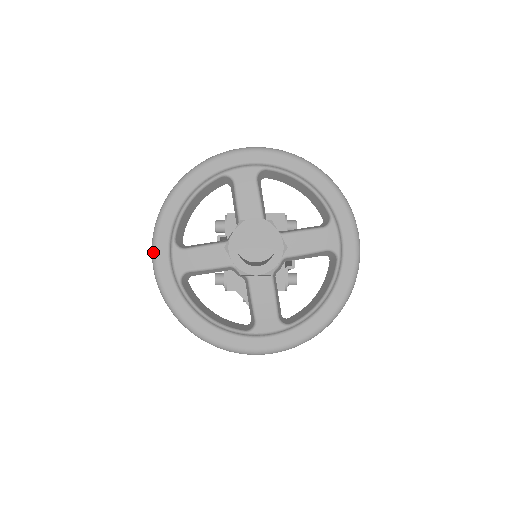
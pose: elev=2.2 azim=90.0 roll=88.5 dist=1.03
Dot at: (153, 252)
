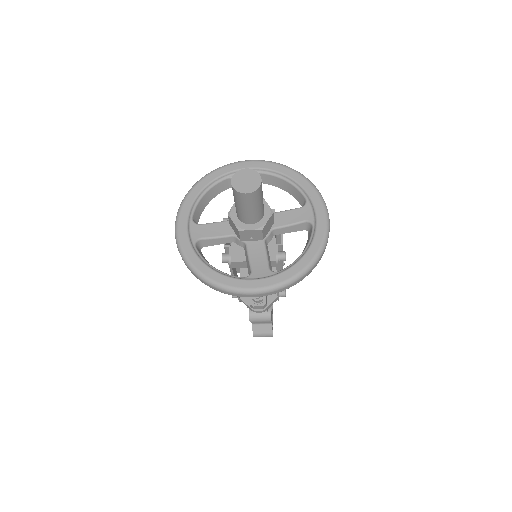
Dot at: (176, 225)
